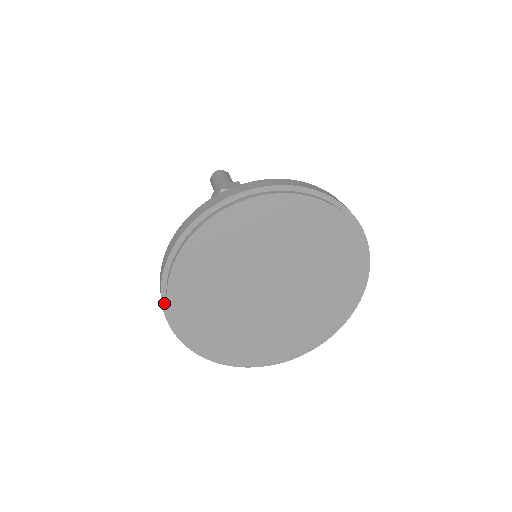
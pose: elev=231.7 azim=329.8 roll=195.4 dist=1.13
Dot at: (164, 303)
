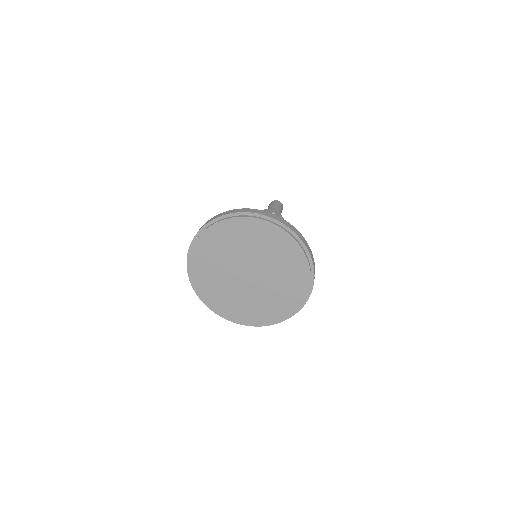
Dot at: (206, 226)
